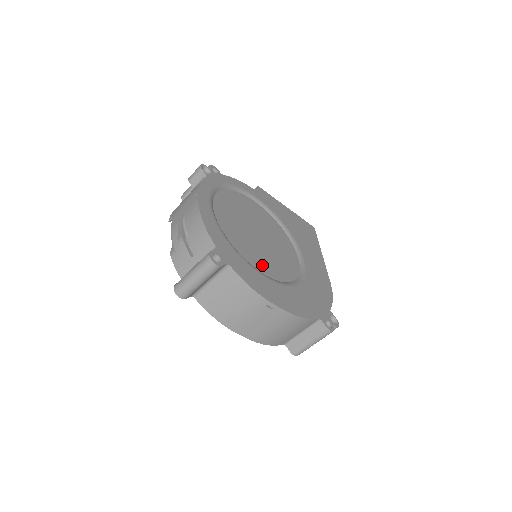
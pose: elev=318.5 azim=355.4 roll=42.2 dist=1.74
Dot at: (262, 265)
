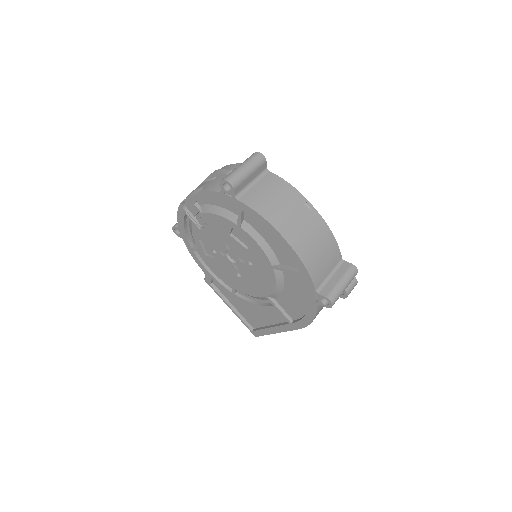
Dot at: occluded
